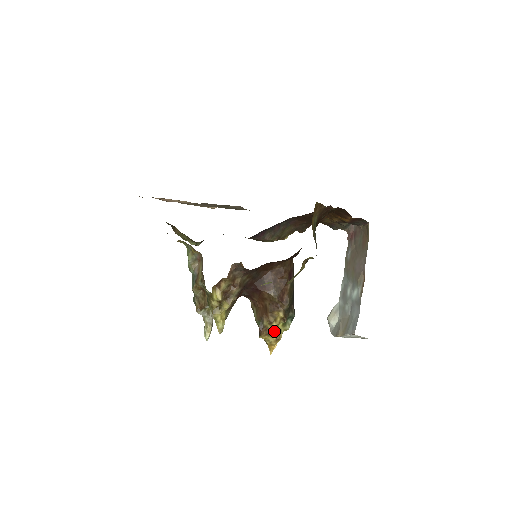
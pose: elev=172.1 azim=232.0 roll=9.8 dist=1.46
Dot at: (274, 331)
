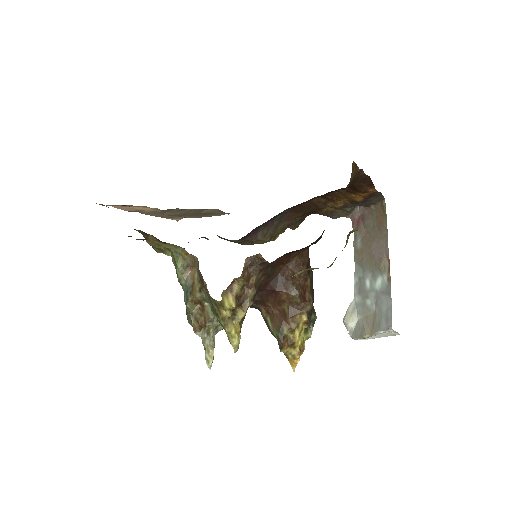
Dot at: (297, 340)
